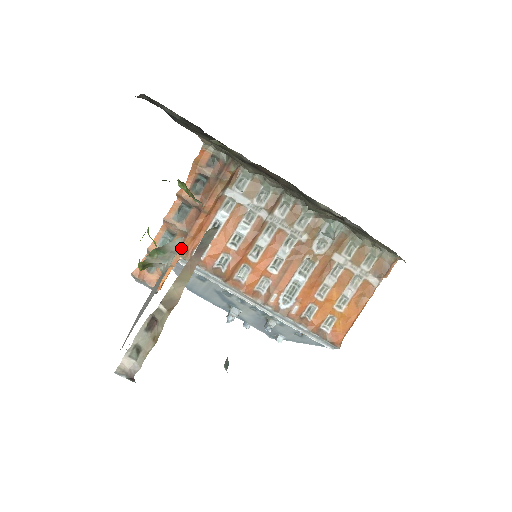
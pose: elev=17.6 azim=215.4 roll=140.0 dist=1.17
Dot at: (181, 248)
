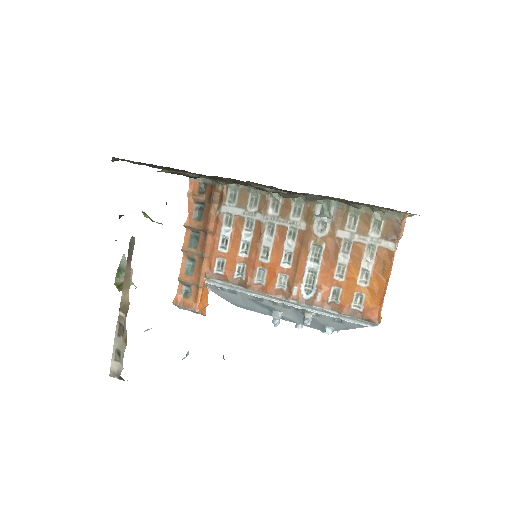
Dot at: (202, 270)
